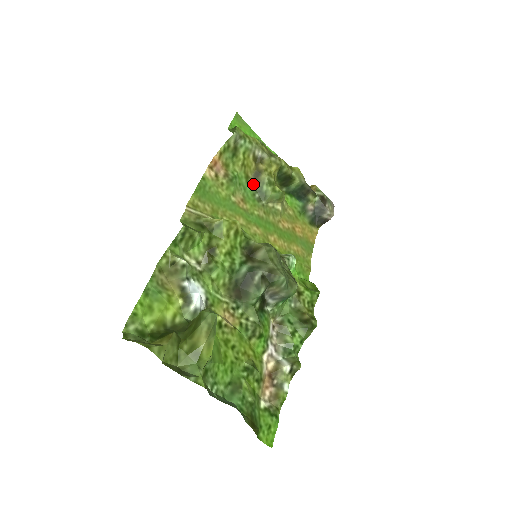
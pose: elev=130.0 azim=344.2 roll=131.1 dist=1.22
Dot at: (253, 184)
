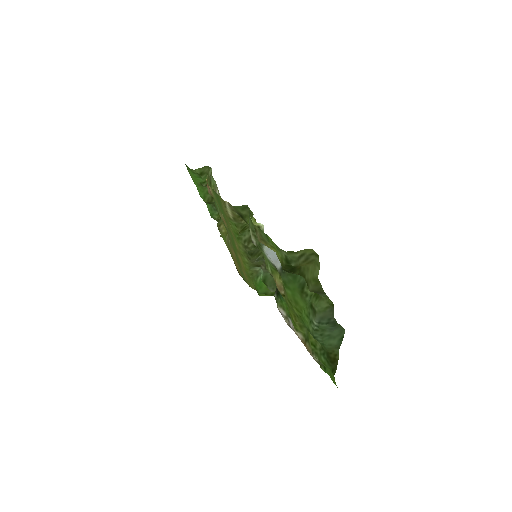
Dot at: occluded
